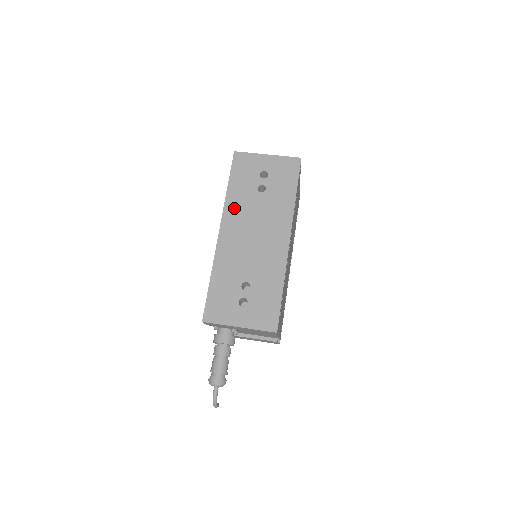
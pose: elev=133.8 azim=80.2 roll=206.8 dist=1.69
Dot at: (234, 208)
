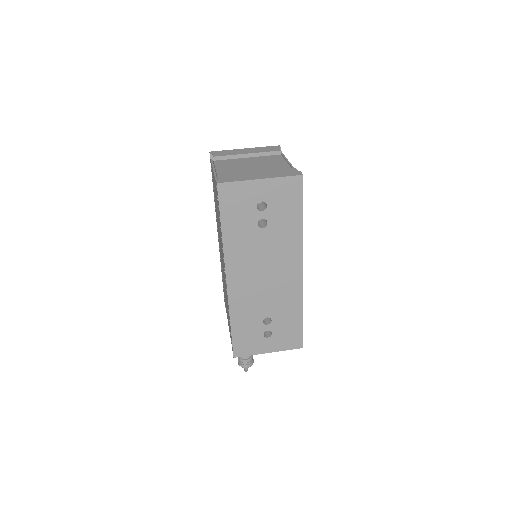
Dot at: (236, 252)
